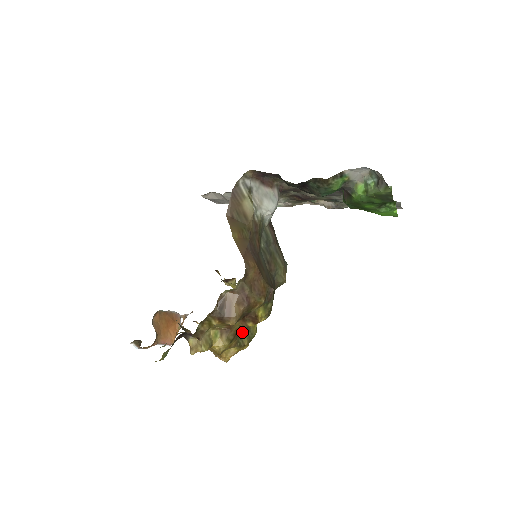
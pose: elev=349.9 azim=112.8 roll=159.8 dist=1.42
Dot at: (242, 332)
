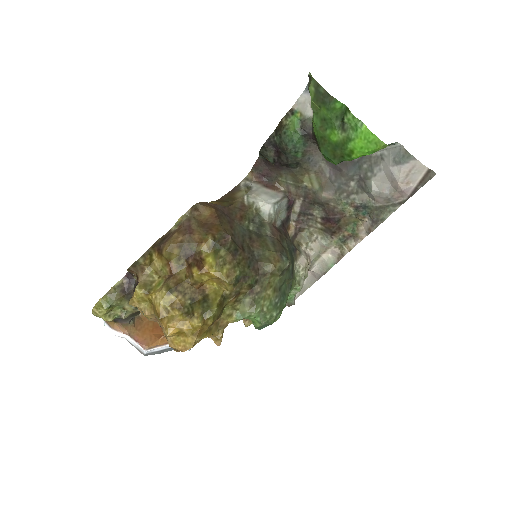
Dot at: (196, 299)
